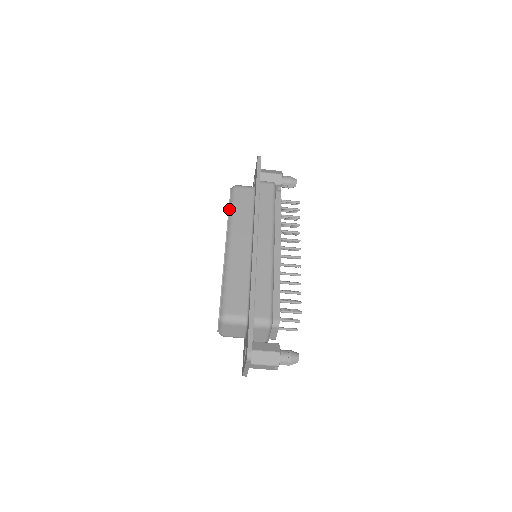
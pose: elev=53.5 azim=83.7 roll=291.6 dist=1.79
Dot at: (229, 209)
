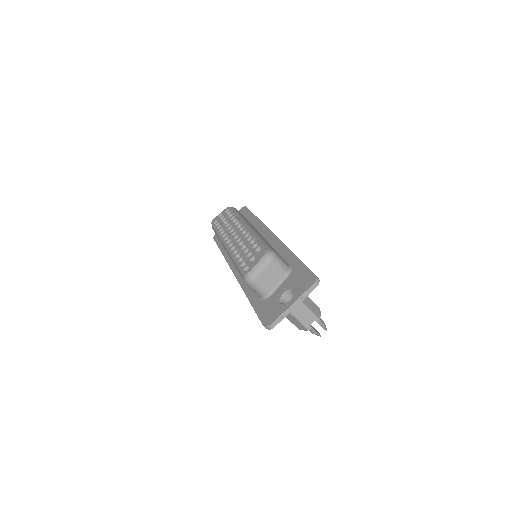
Dot at: (235, 213)
